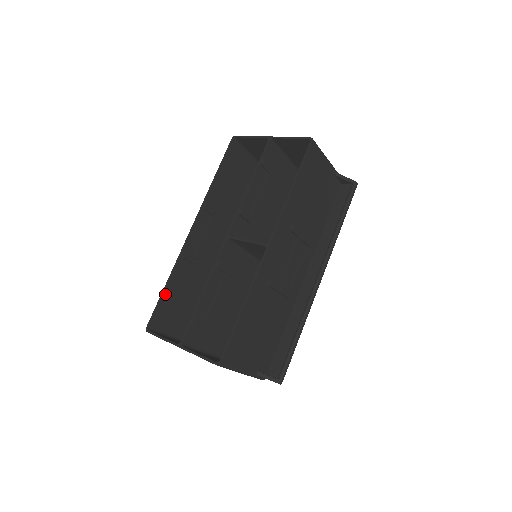
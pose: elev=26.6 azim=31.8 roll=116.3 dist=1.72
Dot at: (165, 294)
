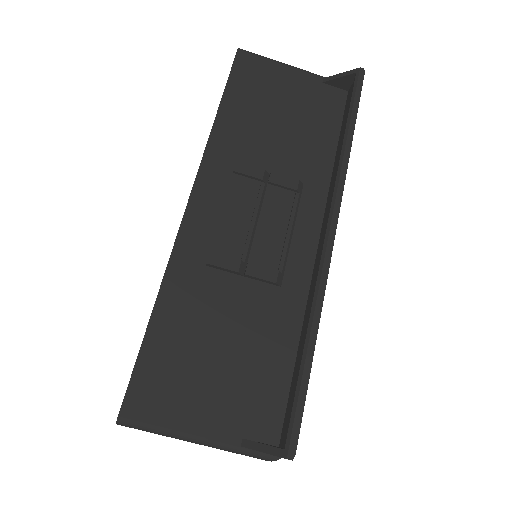
Dot at: occluded
